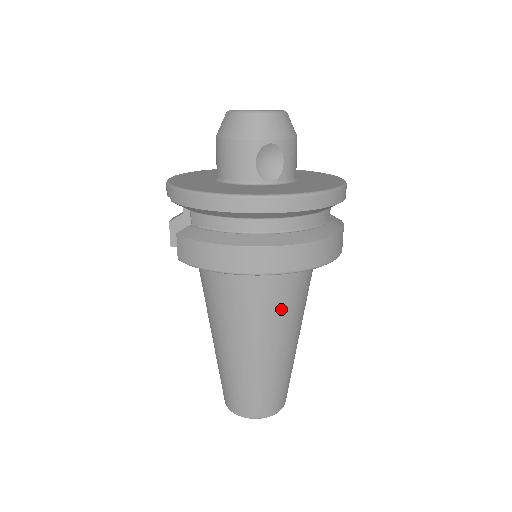
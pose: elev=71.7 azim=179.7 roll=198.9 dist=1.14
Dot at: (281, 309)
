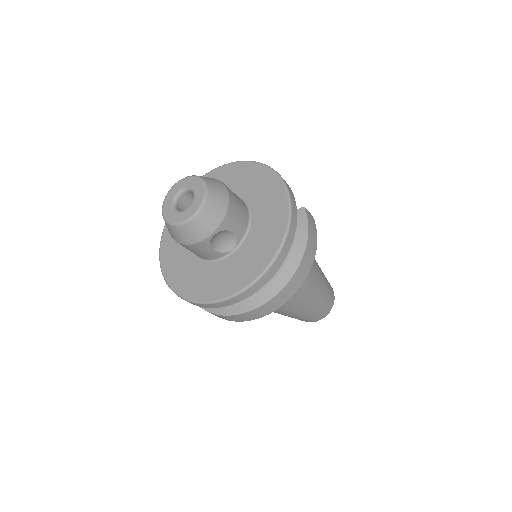
Dot at: occluded
